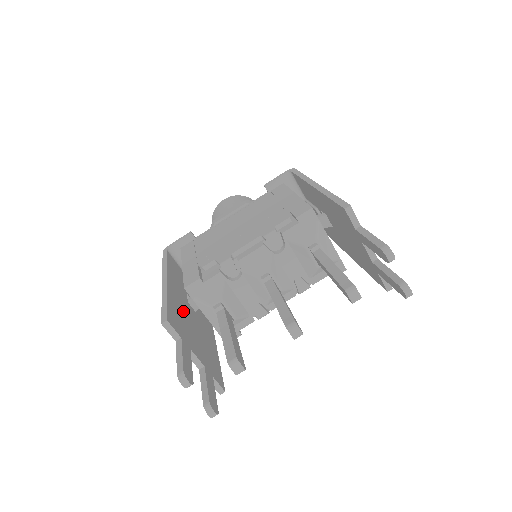
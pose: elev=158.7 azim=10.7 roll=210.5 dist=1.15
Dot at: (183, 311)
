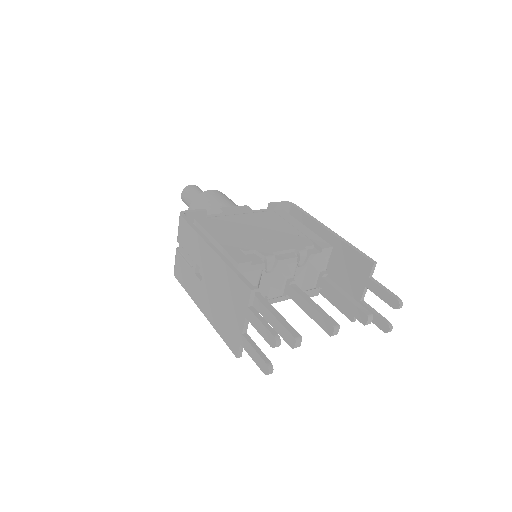
Dot at: occluded
